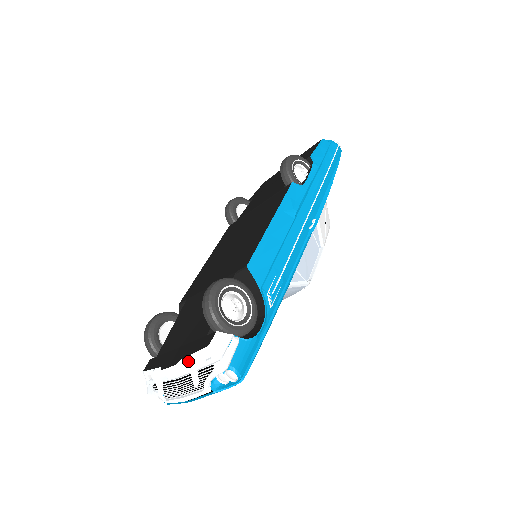
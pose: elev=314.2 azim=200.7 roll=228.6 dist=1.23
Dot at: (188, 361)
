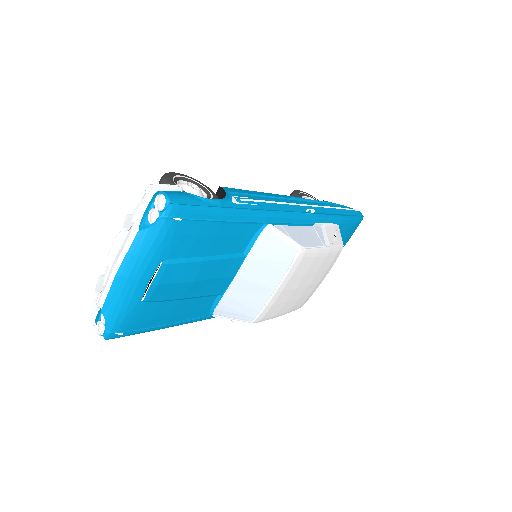
Dot at: (127, 215)
